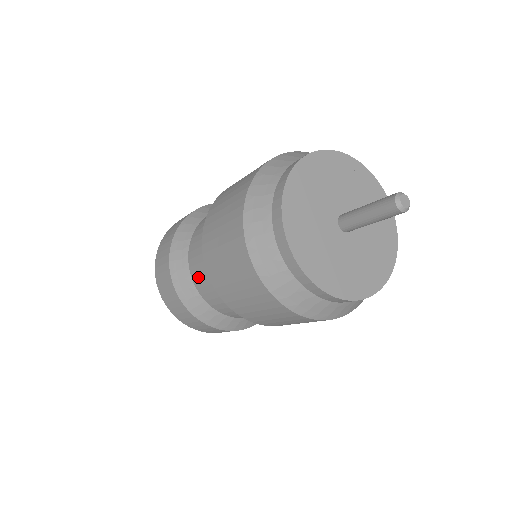
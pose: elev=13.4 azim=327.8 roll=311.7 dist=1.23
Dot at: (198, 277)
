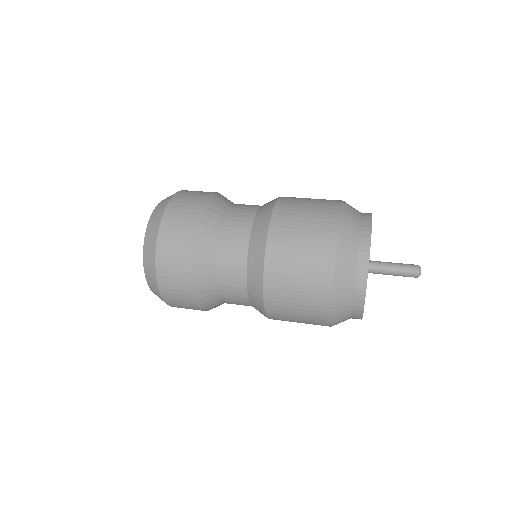
Dot at: (227, 284)
